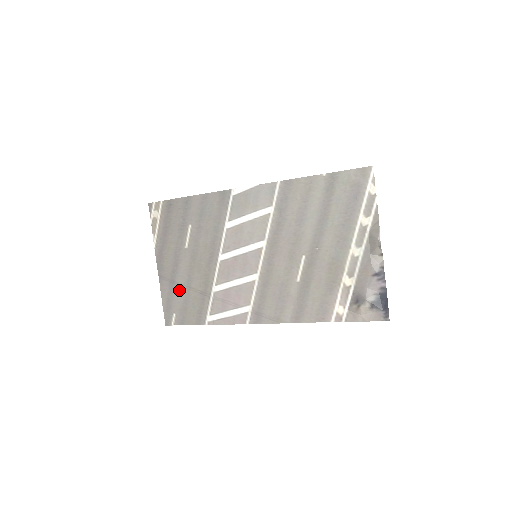
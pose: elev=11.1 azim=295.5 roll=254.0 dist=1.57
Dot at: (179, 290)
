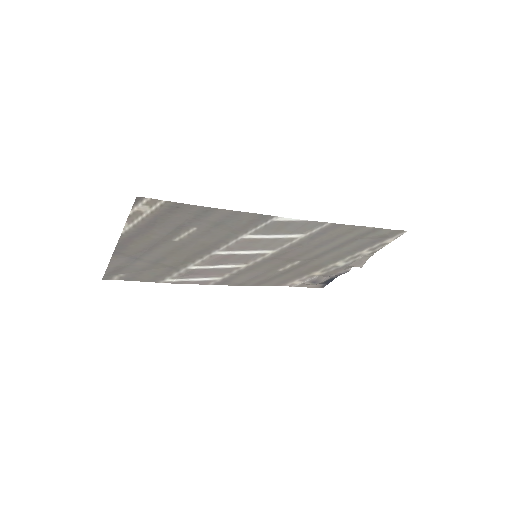
Dot at: (141, 264)
